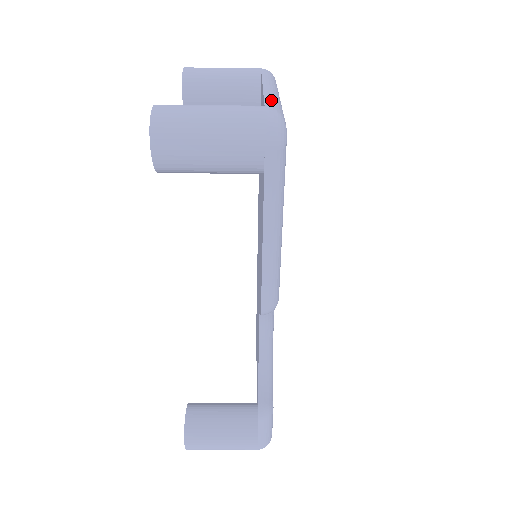
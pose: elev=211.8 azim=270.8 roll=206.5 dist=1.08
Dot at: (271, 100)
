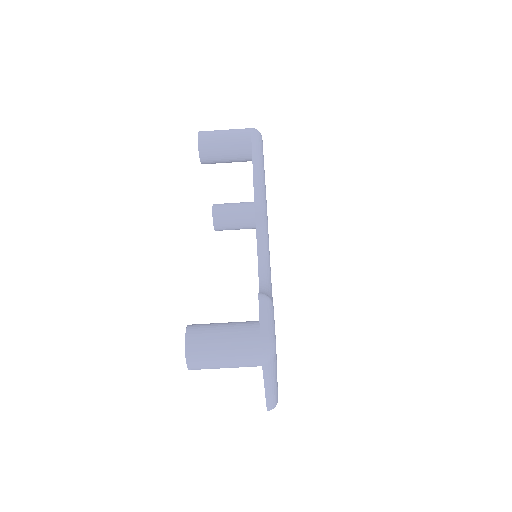
Dot at: occluded
